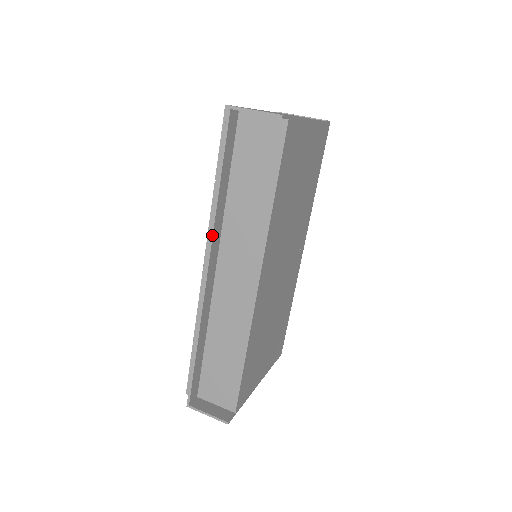
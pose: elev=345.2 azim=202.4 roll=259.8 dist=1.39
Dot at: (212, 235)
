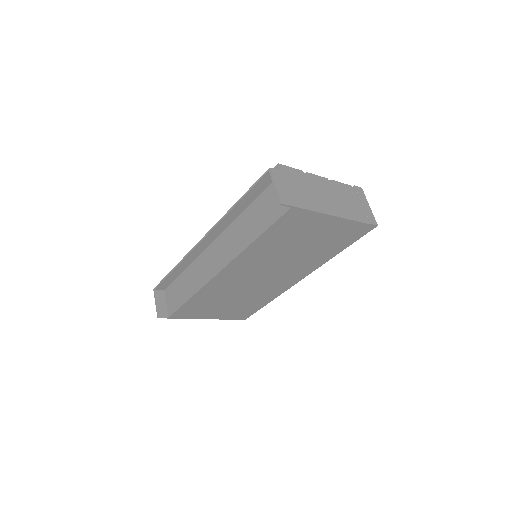
Dot at: (217, 224)
